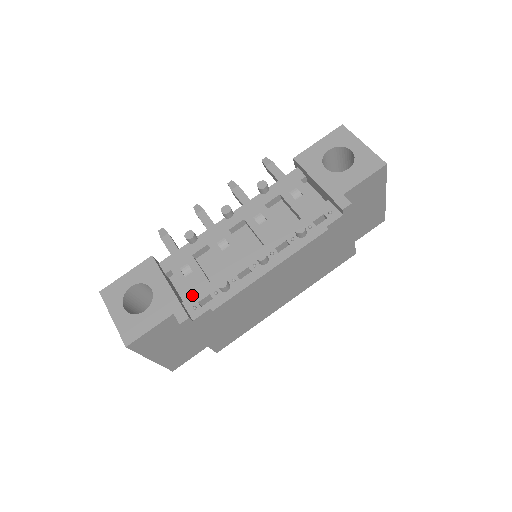
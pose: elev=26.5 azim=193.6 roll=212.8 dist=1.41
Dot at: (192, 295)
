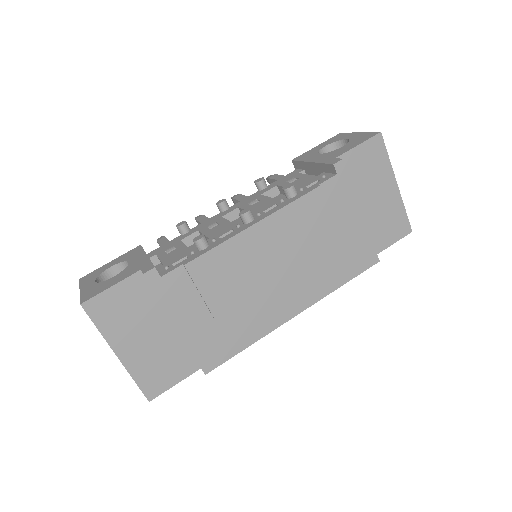
Dot at: (168, 262)
